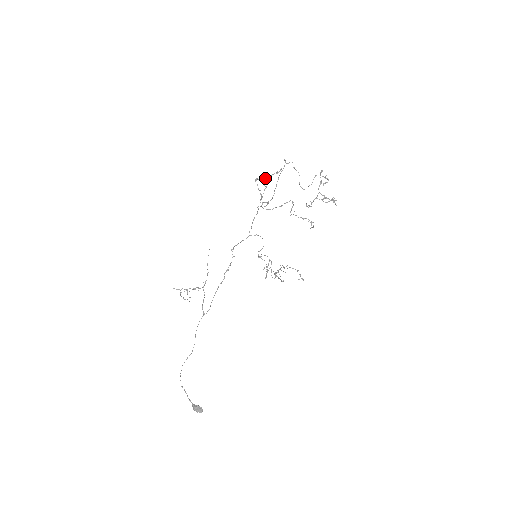
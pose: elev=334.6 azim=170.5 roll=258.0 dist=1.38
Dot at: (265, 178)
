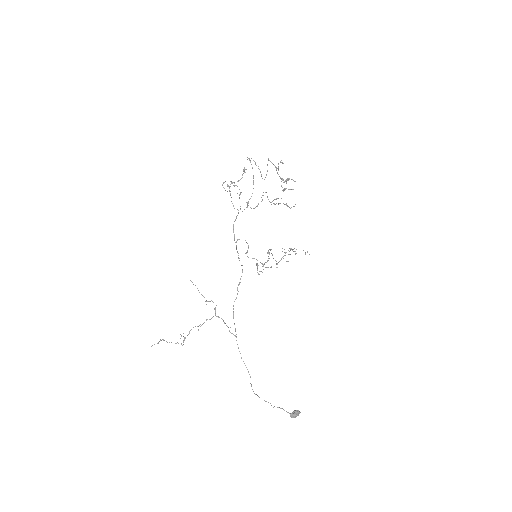
Dot at: (222, 184)
